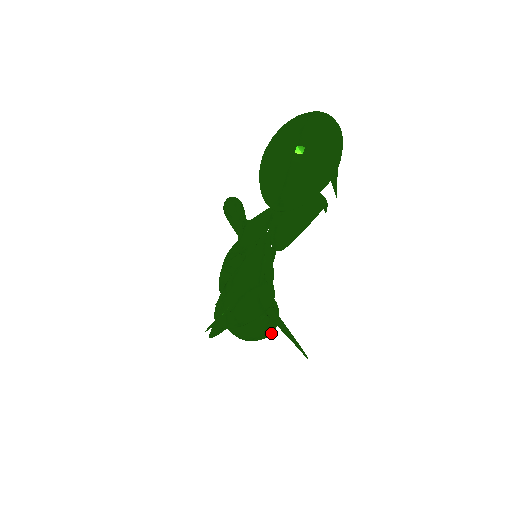
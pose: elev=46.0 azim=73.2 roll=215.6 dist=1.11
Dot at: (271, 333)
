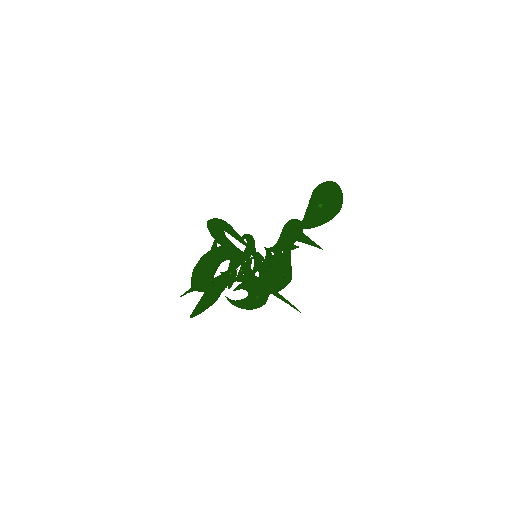
Dot at: occluded
